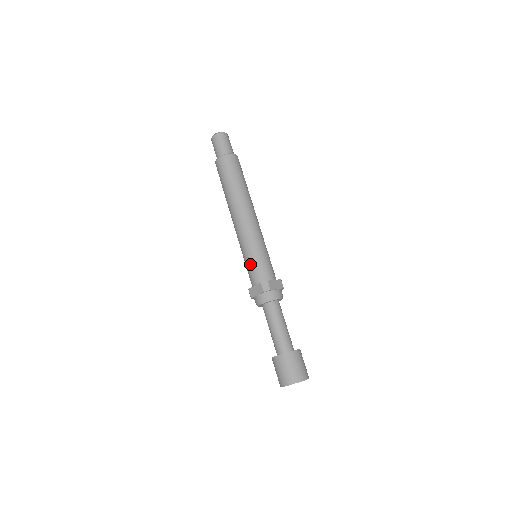
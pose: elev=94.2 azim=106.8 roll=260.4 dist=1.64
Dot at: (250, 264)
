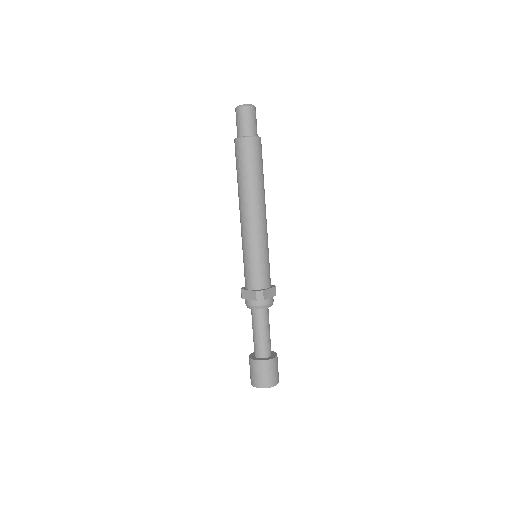
Dot at: (249, 267)
